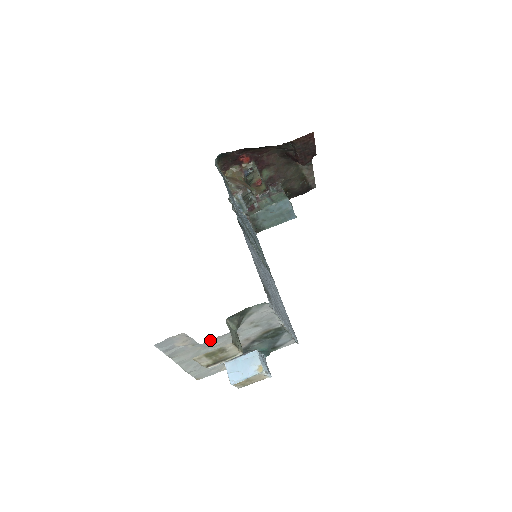
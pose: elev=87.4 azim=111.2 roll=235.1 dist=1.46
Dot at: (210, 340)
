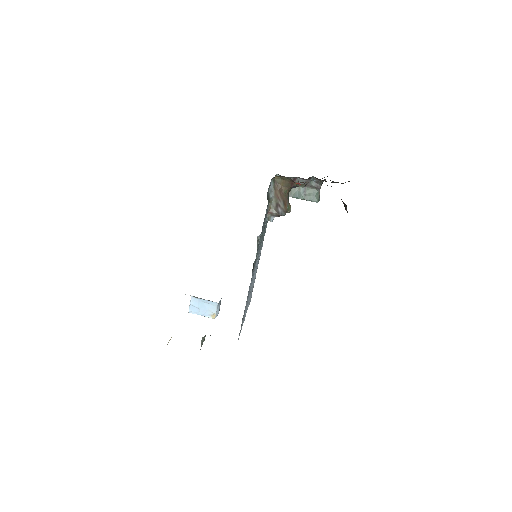
Dot at: occluded
